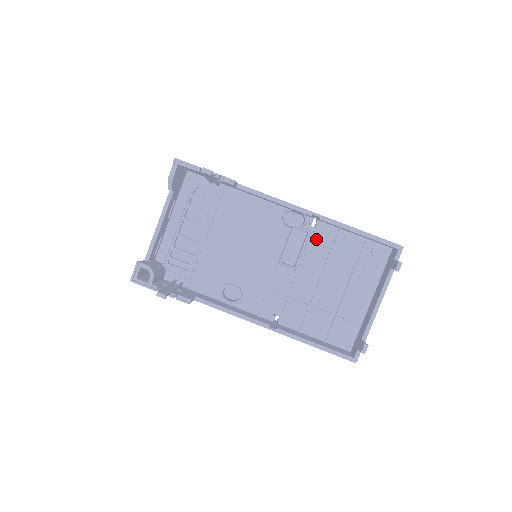
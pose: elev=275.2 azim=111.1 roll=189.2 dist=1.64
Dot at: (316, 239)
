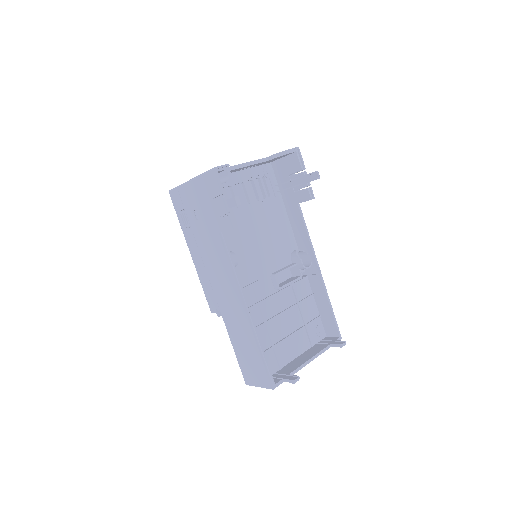
Dot at: (298, 285)
